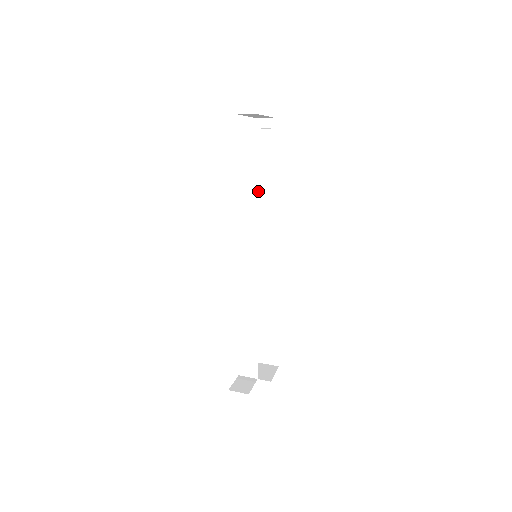
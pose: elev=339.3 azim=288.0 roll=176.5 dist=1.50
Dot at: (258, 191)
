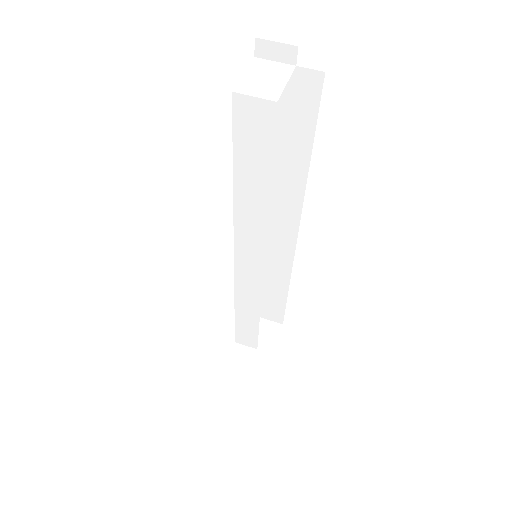
Dot at: (260, 190)
